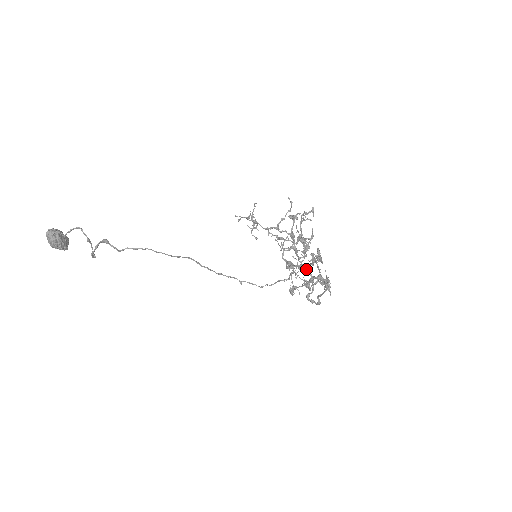
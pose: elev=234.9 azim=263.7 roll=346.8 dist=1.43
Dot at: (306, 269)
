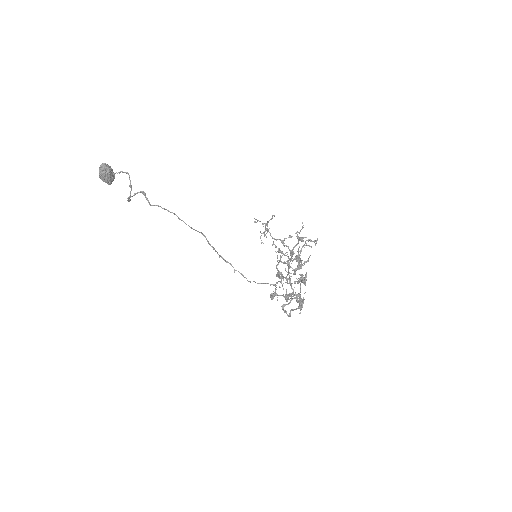
Dot at: occluded
